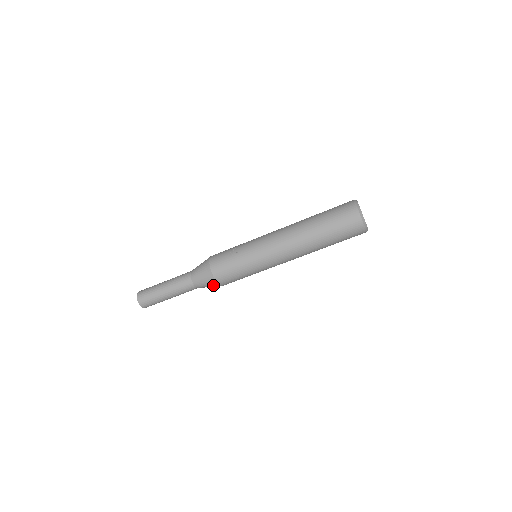
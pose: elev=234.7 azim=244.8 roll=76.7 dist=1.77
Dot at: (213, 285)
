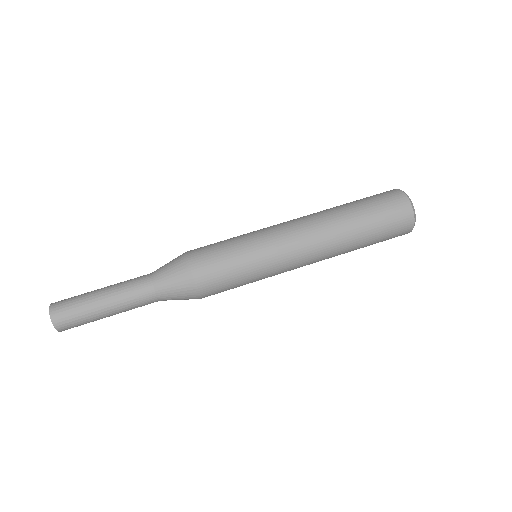
Dot at: (178, 263)
